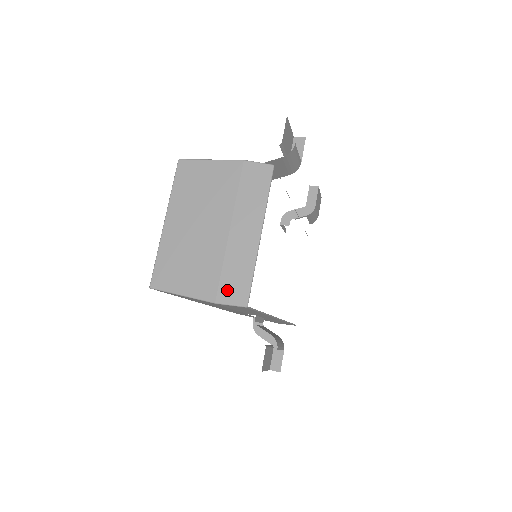
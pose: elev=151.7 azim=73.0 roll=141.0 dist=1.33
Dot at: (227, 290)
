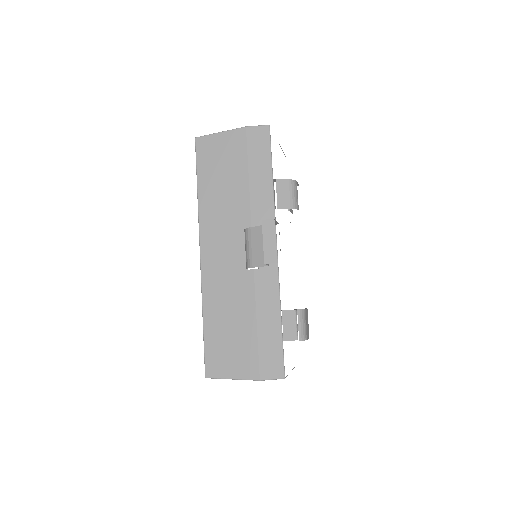
Dot at: occluded
